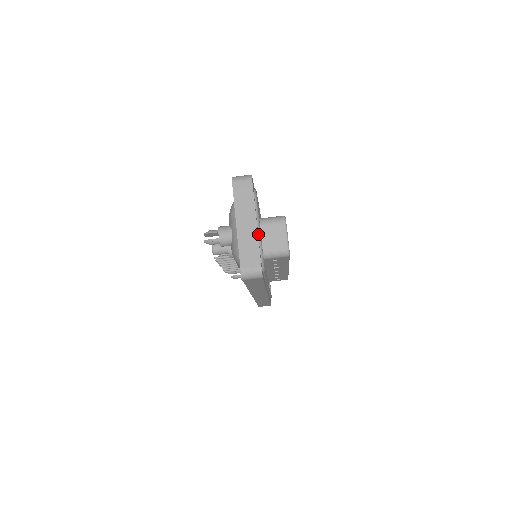
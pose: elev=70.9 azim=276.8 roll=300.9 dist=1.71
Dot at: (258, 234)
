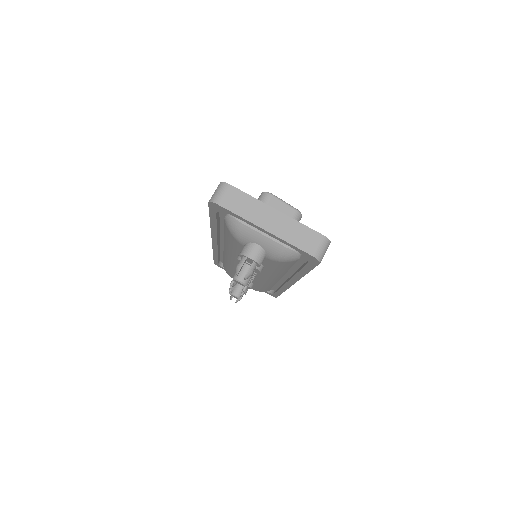
Dot at: occluded
